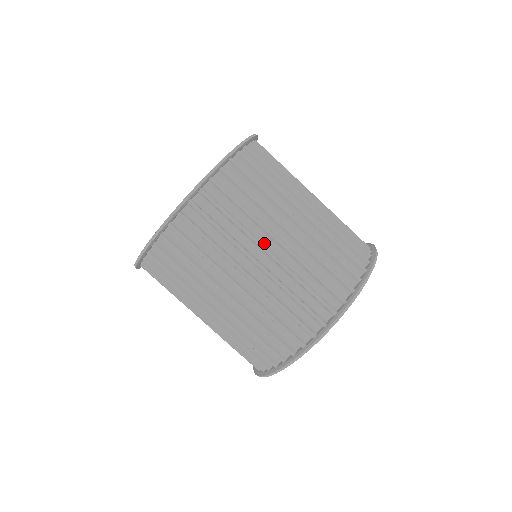
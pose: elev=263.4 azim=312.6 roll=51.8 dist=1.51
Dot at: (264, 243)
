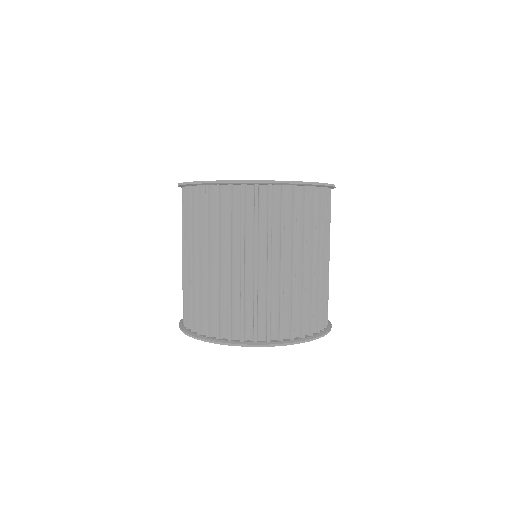
Dot at: occluded
